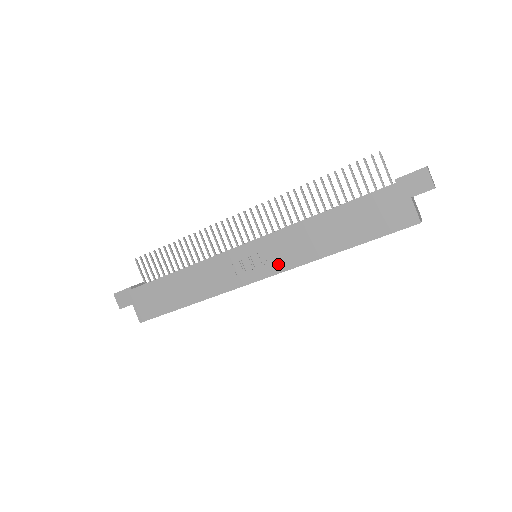
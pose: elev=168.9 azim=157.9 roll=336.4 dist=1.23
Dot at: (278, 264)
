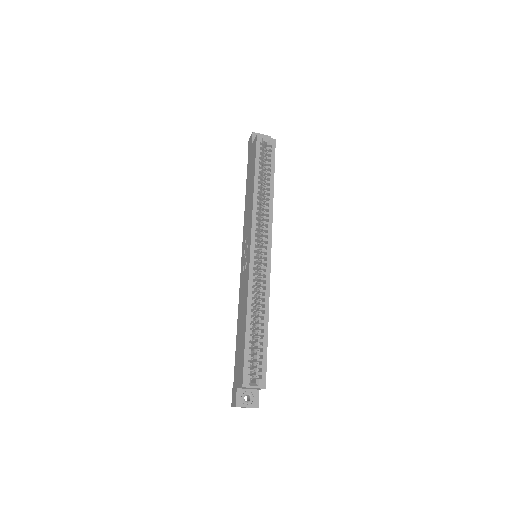
Dot at: (249, 231)
